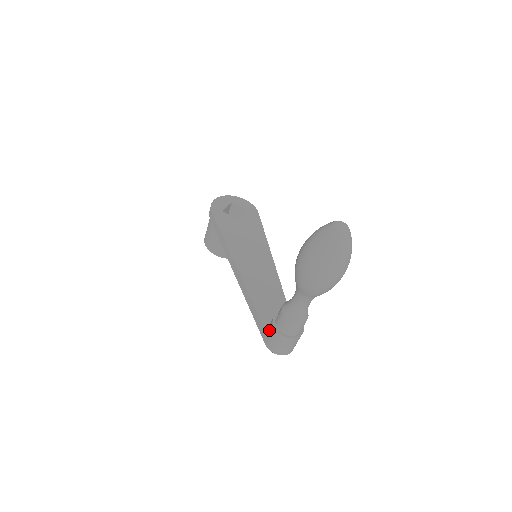
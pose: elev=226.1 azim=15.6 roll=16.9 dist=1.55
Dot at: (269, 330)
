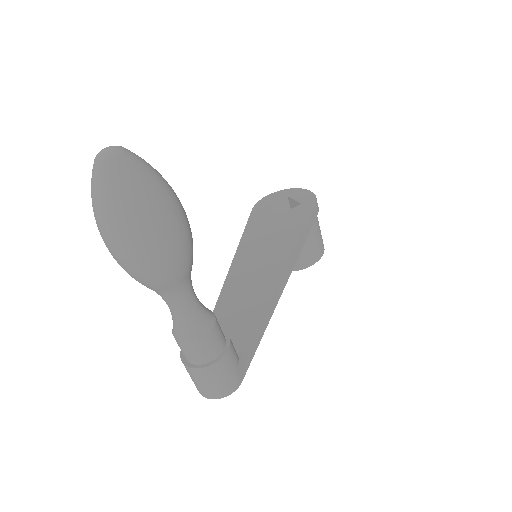
Dot at: occluded
